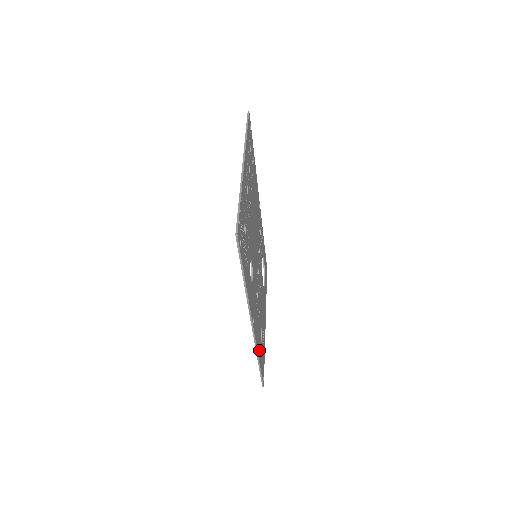
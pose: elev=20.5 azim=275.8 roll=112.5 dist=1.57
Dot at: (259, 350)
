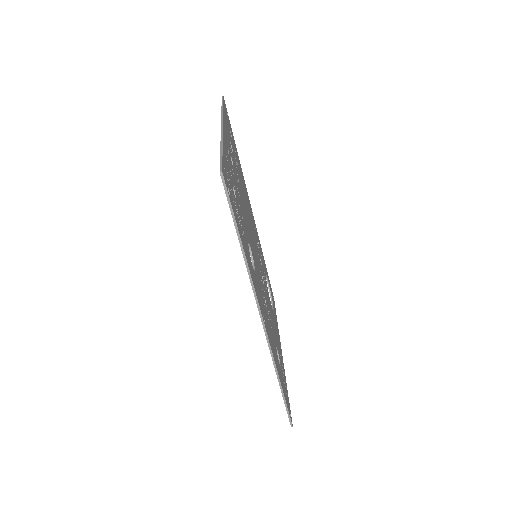
Dot at: (278, 370)
